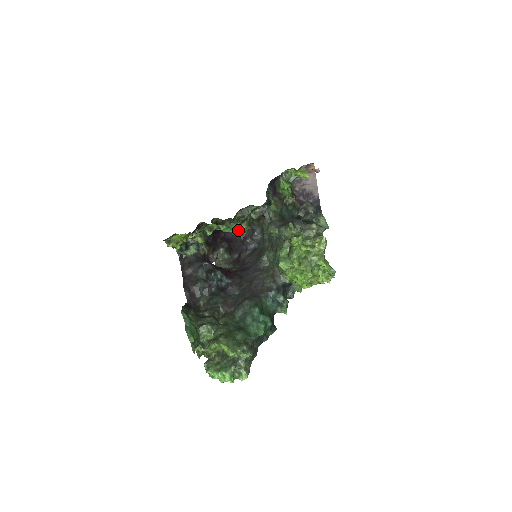
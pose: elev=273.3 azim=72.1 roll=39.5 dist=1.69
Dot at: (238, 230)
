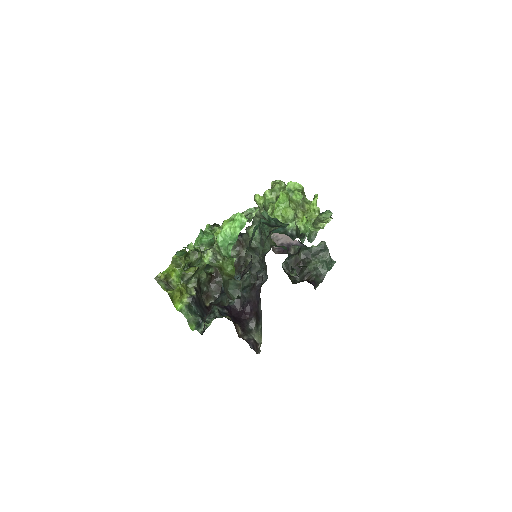
Dot at: occluded
